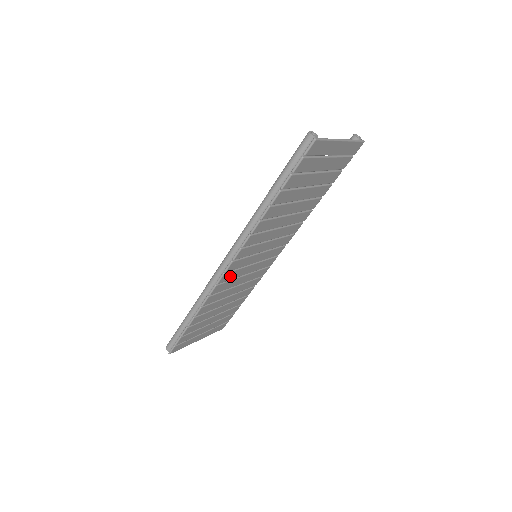
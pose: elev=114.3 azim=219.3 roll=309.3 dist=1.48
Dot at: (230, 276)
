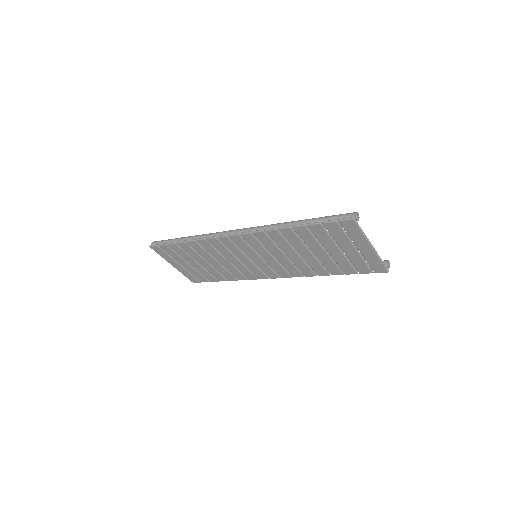
Dot at: (229, 244)
